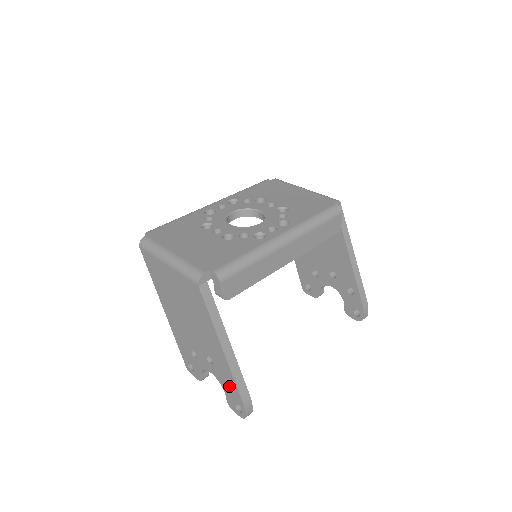
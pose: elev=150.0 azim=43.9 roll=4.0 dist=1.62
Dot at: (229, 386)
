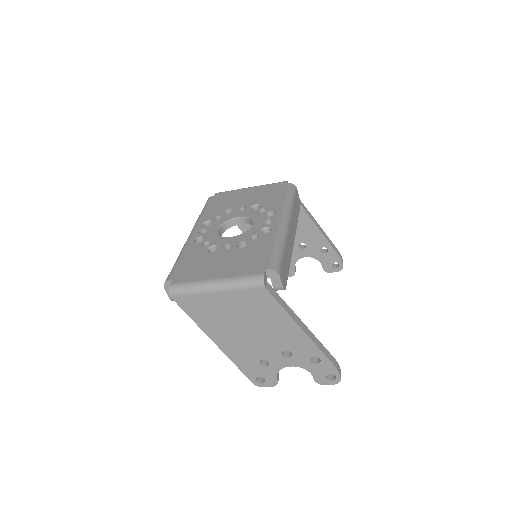
Dot at: (316, 363)
